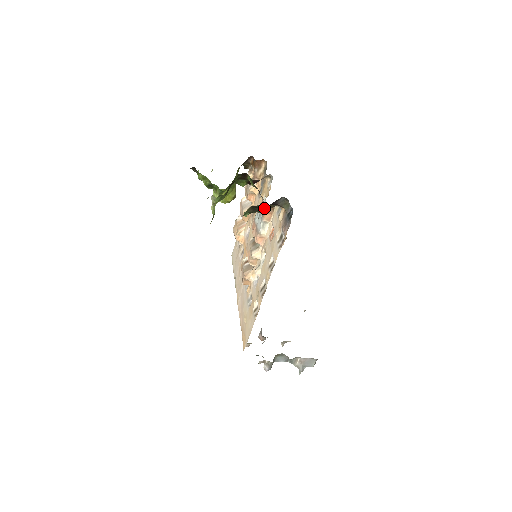
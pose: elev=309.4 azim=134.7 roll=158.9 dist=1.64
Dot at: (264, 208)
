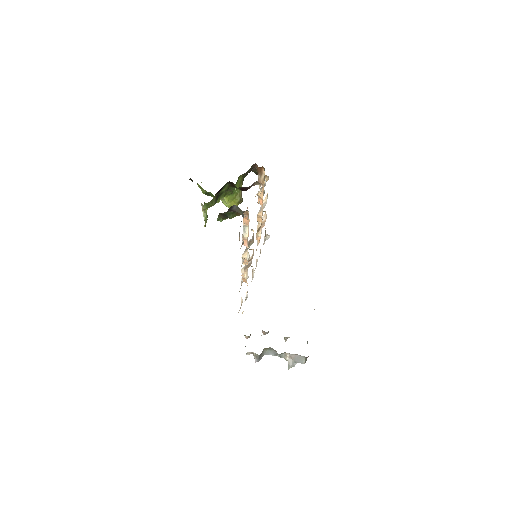
Dot at: (231, 214)
